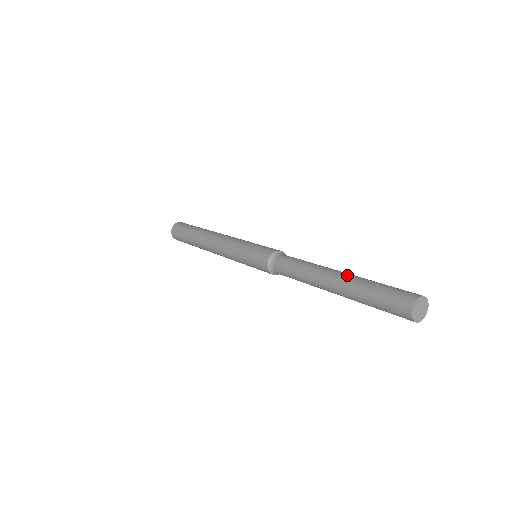
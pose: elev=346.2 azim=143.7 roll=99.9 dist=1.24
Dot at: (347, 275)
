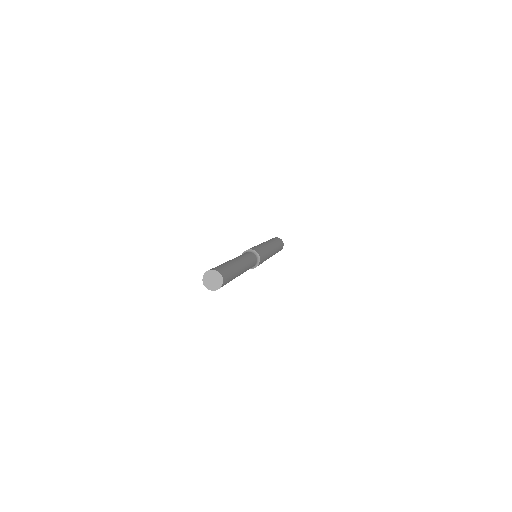
Dot at: (232, 260)
